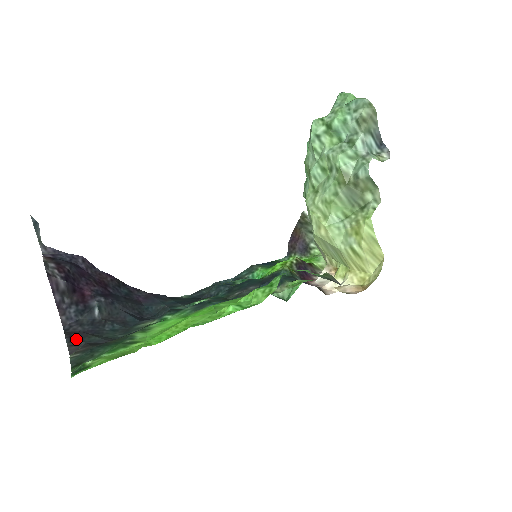
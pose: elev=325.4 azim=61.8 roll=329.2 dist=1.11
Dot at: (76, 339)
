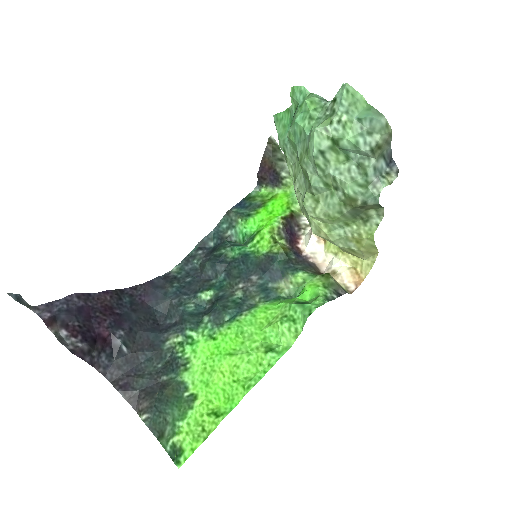
Dot at: (128, 389)
